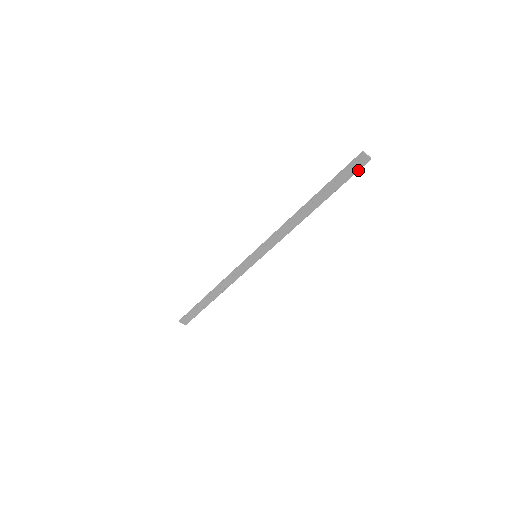
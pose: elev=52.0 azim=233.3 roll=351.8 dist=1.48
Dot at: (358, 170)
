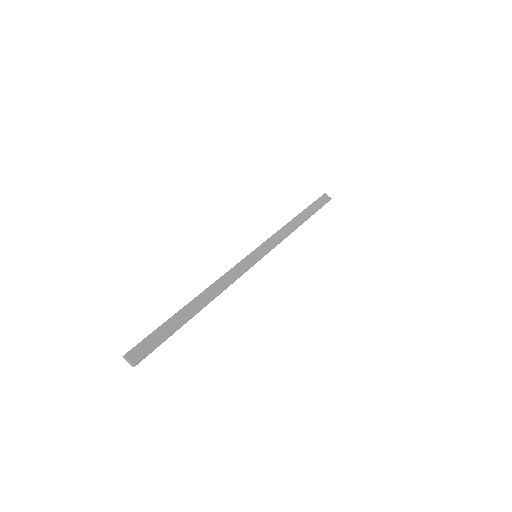
Dot at: occluded
